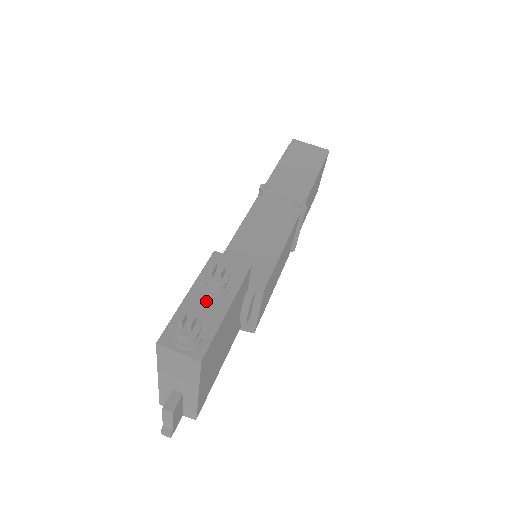
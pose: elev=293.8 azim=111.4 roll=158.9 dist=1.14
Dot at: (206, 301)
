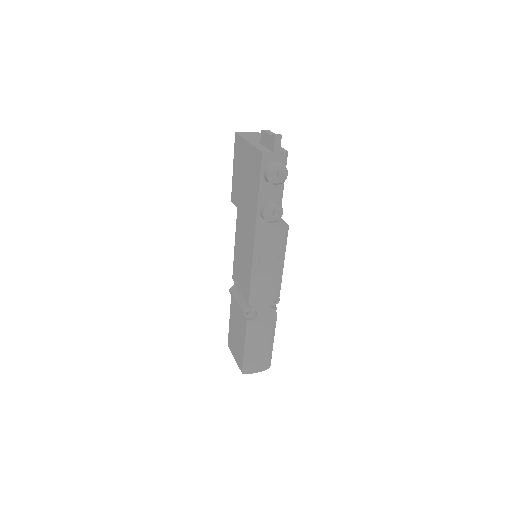
Dot at: occluded
